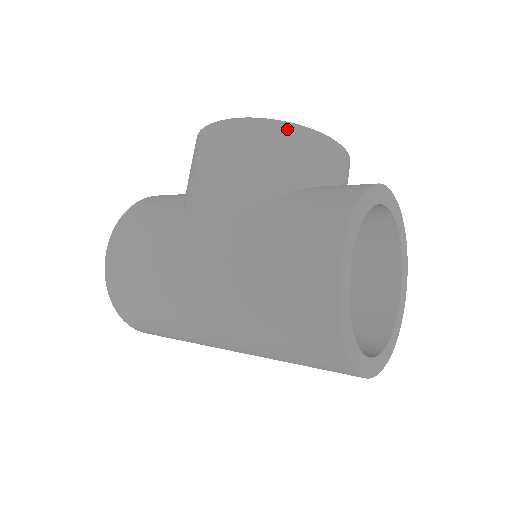
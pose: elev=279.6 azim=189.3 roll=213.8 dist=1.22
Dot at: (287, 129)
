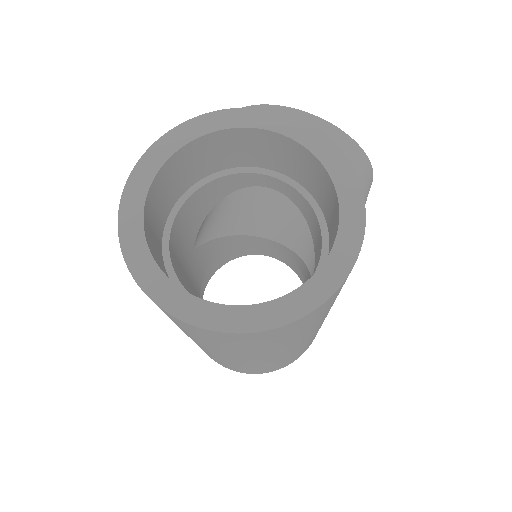
Dot at: occluded
